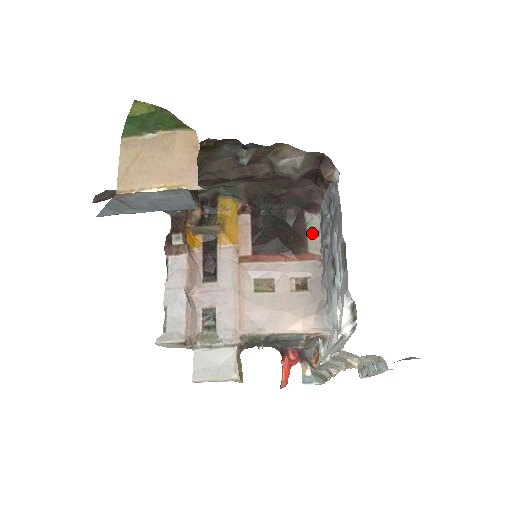
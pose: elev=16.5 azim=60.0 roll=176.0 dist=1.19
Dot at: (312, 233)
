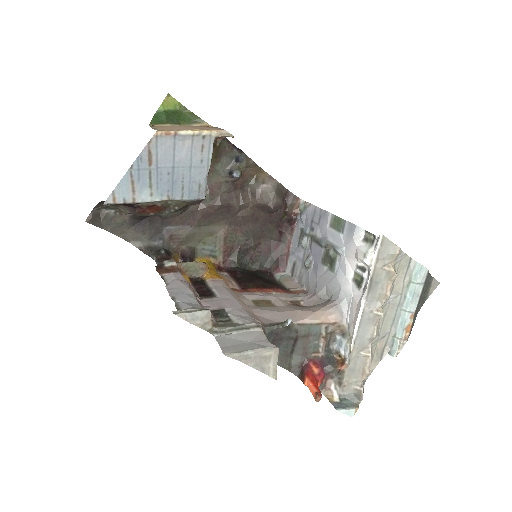
Dot at: (287, 281)
